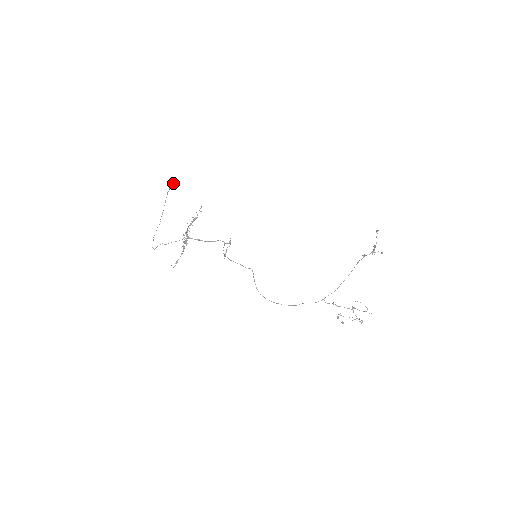
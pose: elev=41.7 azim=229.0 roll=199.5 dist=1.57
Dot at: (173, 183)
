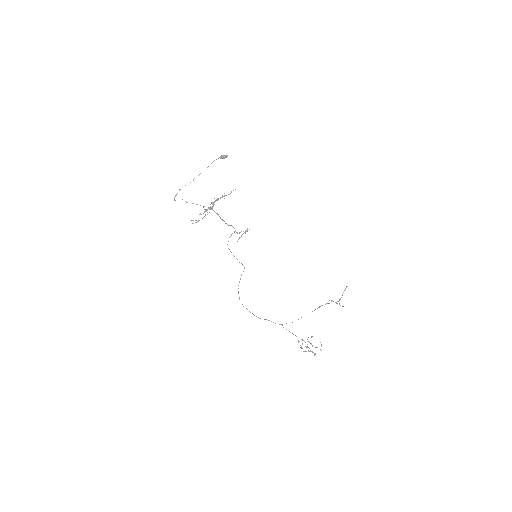
Dot at: (225, 156)
